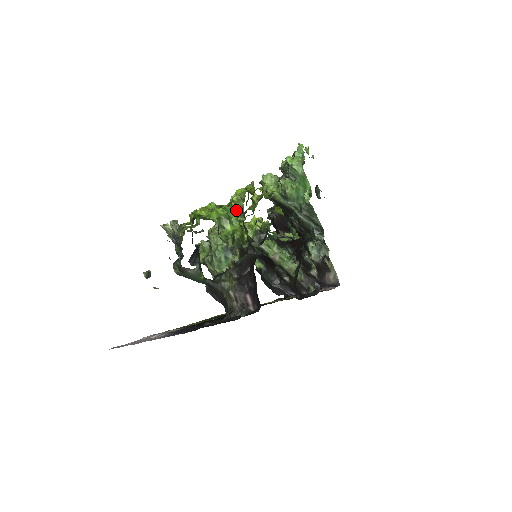
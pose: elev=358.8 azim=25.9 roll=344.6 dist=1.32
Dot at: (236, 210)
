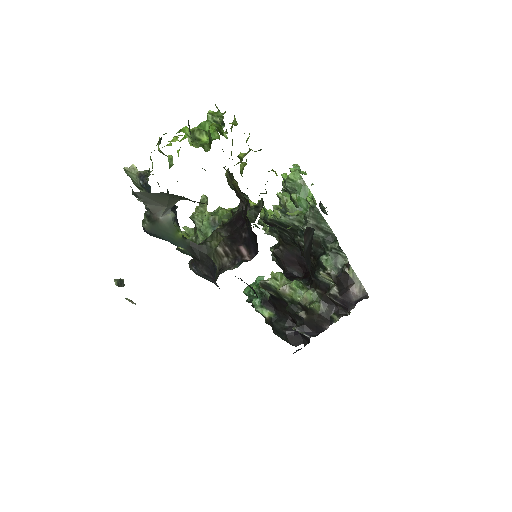
Dot at: (213, 121)
